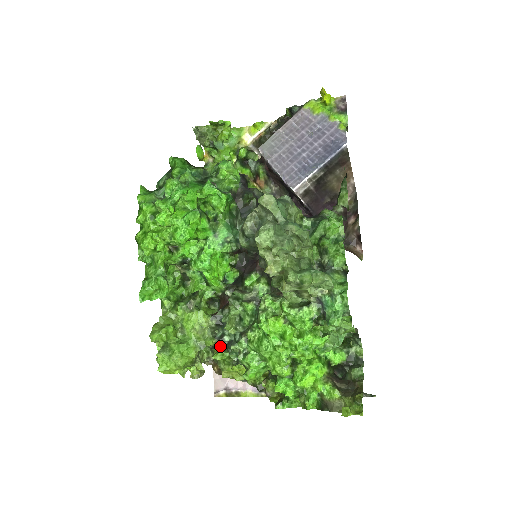
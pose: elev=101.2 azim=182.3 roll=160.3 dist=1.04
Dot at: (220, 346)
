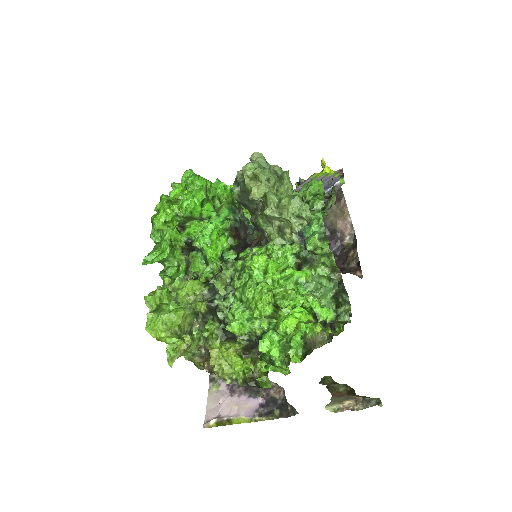
Dot at: (210, 318)
